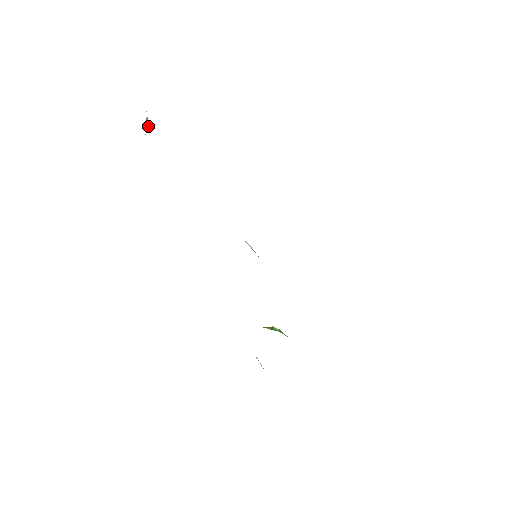
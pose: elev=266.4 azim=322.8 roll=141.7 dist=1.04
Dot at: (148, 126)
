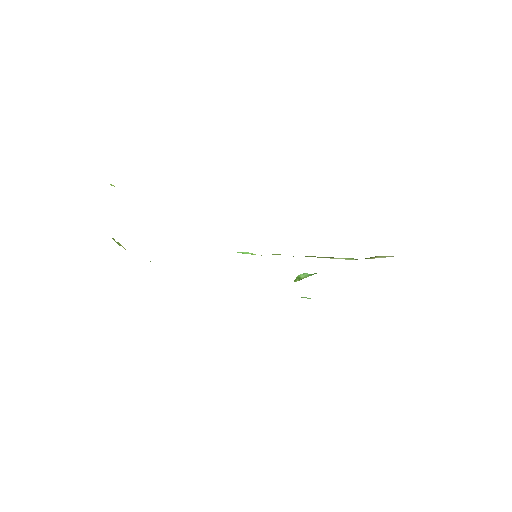
Dot at: (119, 244)
